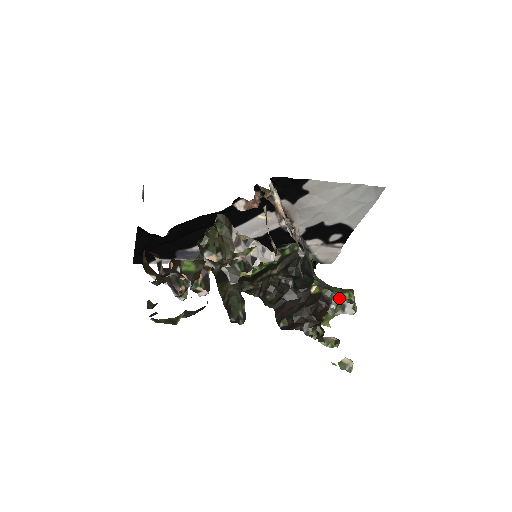
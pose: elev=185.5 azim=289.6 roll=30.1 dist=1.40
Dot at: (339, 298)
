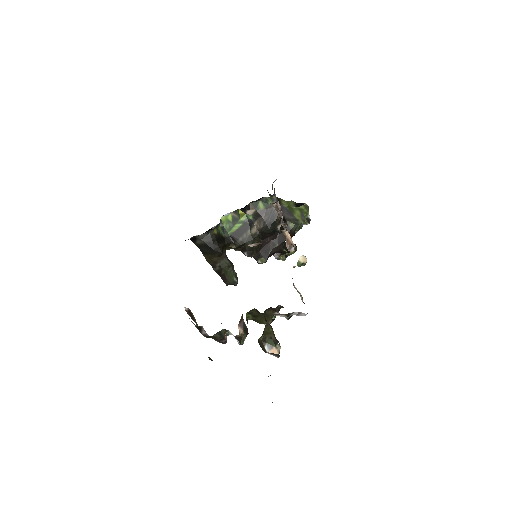
Dot at: (302, 226)
